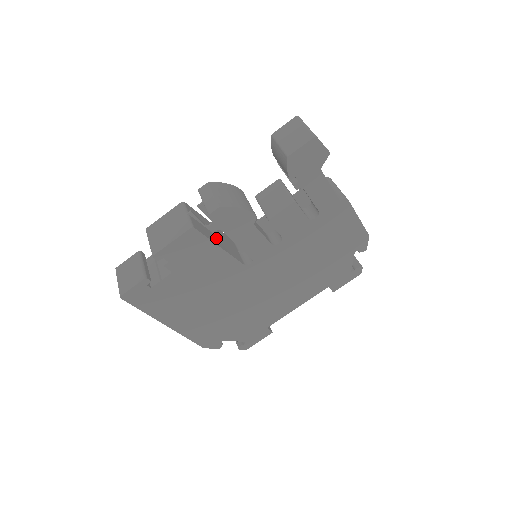
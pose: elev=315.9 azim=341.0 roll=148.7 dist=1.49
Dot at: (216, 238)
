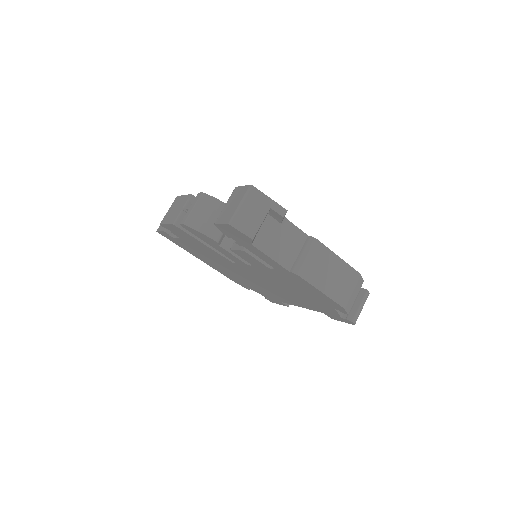
Dot at: occluded
